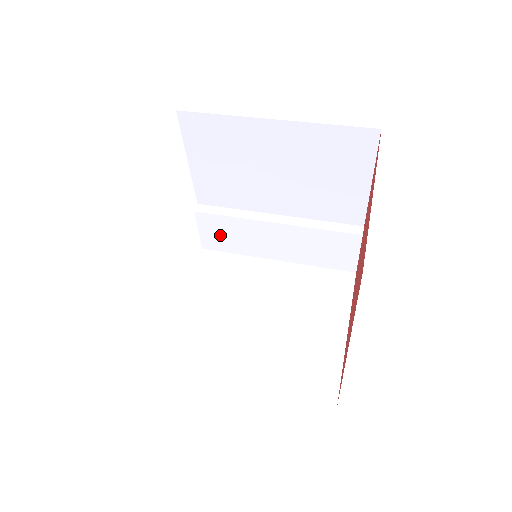
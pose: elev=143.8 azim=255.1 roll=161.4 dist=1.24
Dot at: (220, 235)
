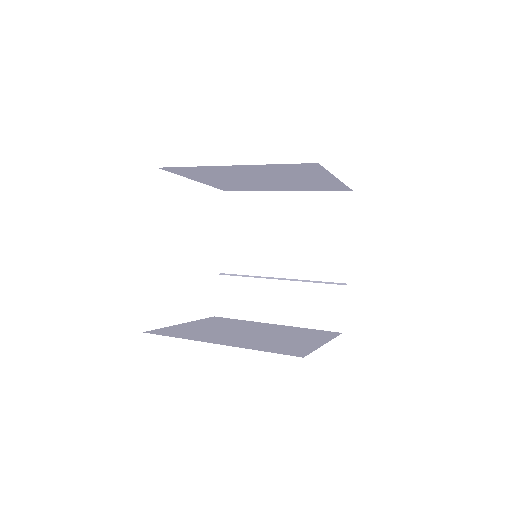
Dot at: (232, 298)
